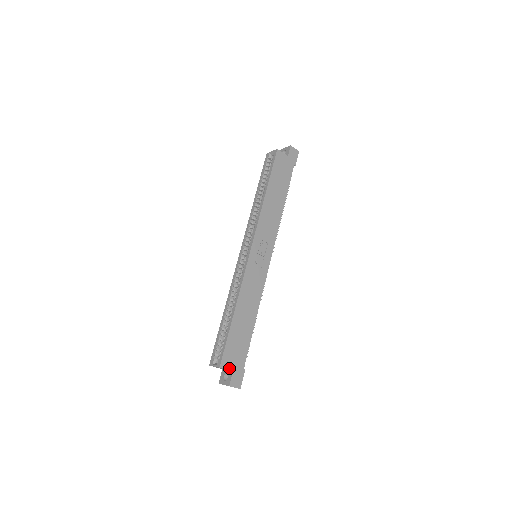
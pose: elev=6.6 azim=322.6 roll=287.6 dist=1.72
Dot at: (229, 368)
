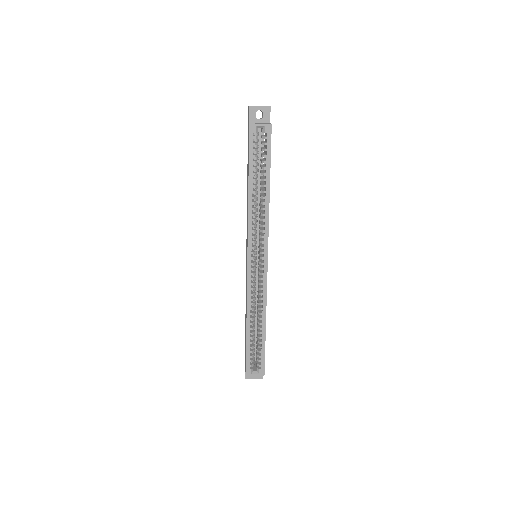
Dot at: occluded
